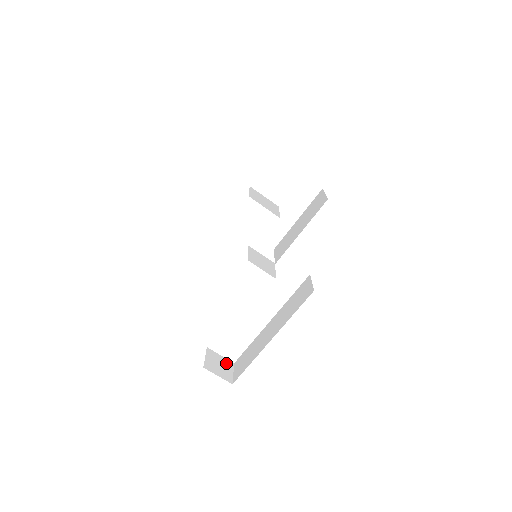
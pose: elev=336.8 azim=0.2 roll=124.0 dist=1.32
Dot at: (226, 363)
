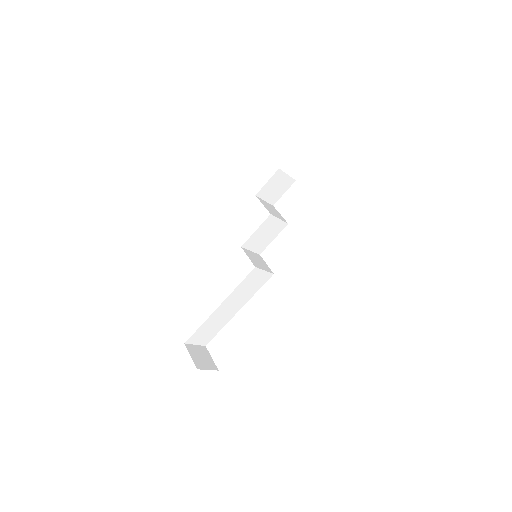
Dot at: (210, 363)
